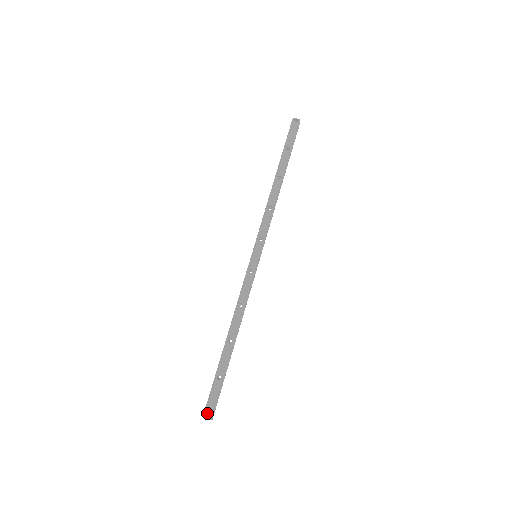
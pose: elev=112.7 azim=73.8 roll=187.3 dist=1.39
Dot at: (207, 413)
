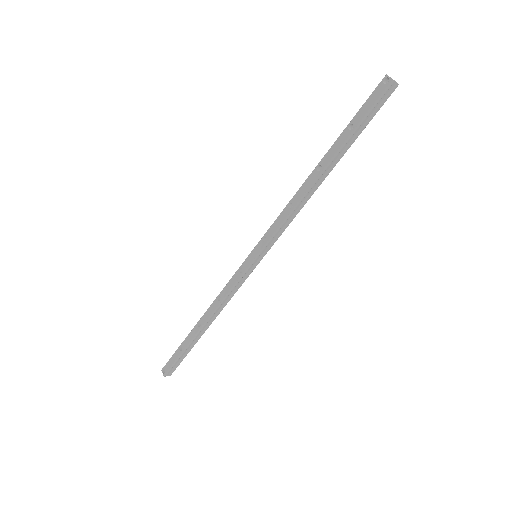
Dot at: (166, 369)
